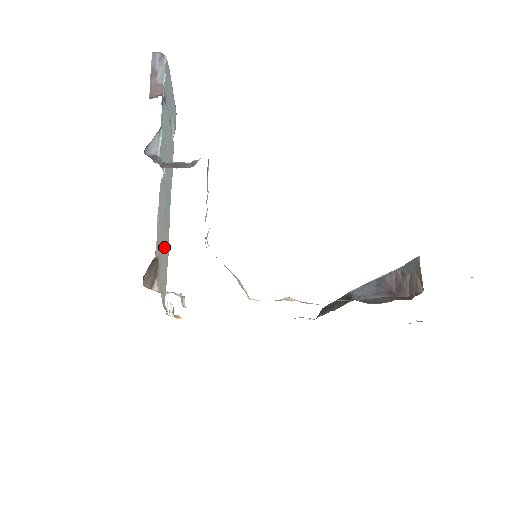
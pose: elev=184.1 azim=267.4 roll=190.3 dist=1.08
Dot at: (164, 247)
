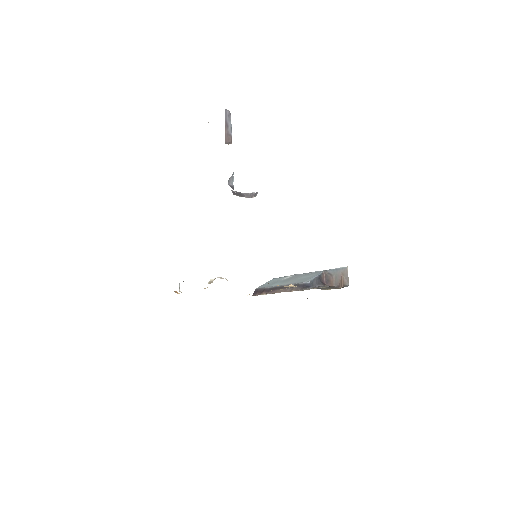
Dot at: occluded
